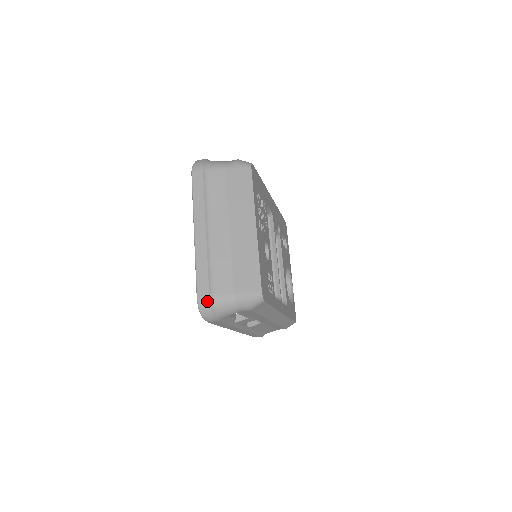
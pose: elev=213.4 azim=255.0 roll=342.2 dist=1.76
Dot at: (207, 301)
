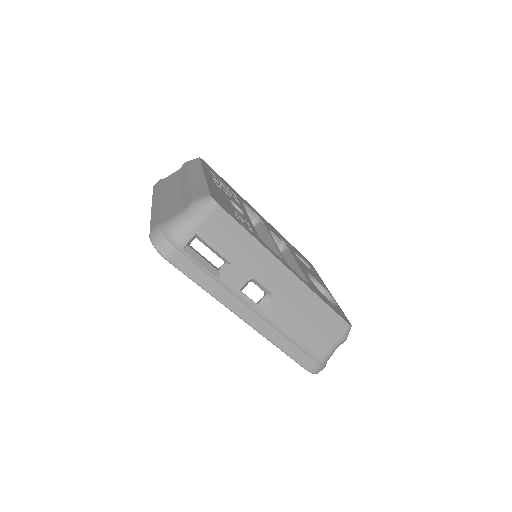
Dot at: (156, 229)
